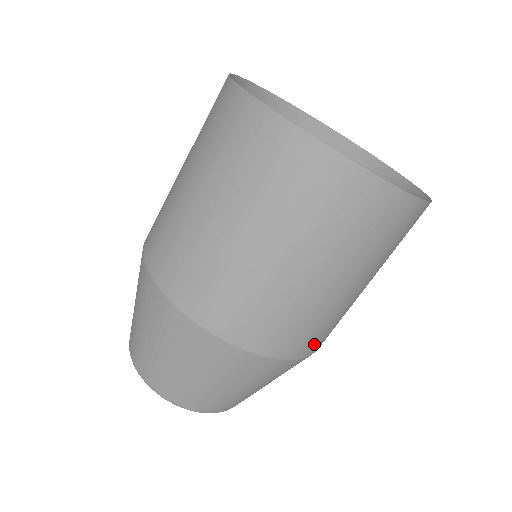
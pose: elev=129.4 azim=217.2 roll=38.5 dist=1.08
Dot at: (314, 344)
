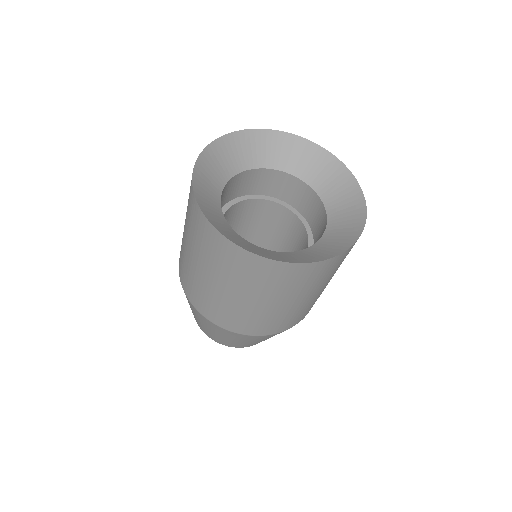
Dot at: (254, 330)
